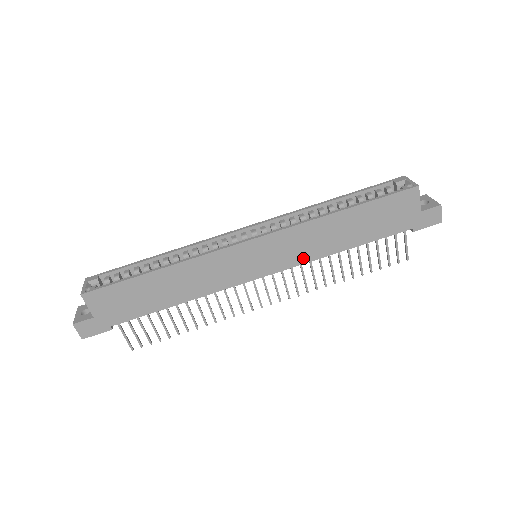
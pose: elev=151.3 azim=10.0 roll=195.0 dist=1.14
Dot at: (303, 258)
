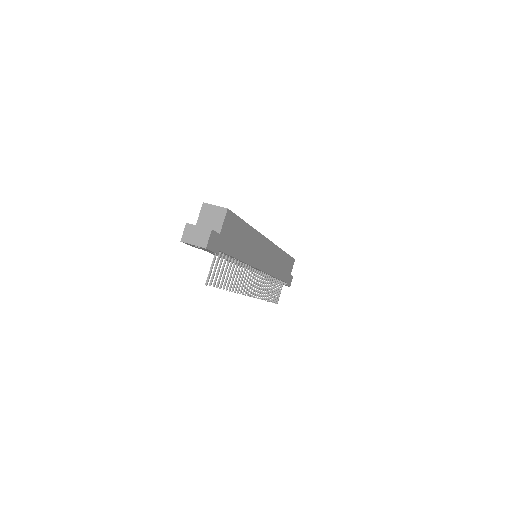
Dot at: (270, 270)
